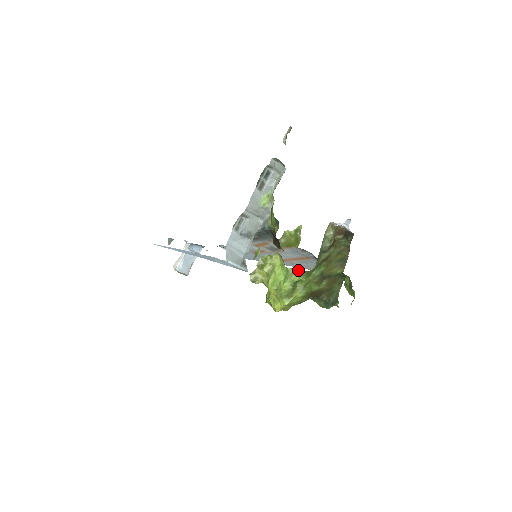
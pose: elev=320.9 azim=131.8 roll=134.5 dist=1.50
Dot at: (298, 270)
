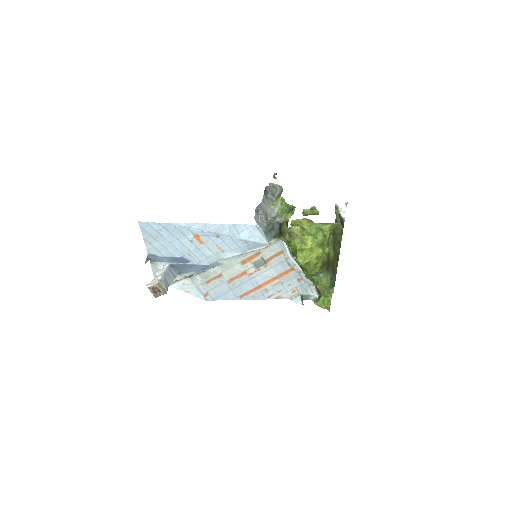
Dot at: (325, 227)
